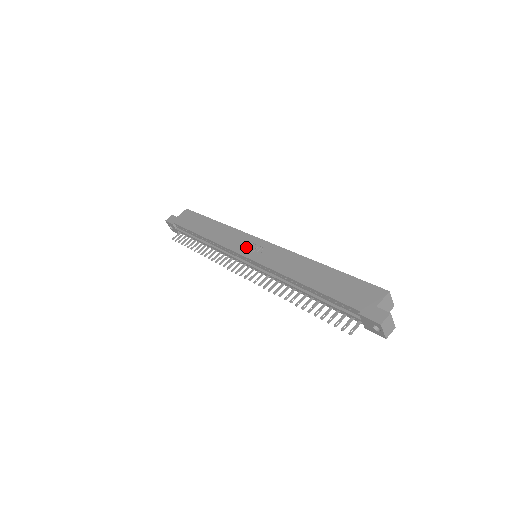
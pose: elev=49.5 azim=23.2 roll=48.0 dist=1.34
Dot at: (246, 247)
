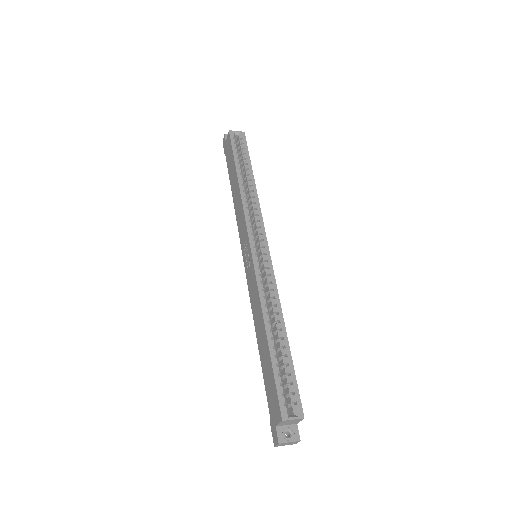
Dot at: (244, 248)
